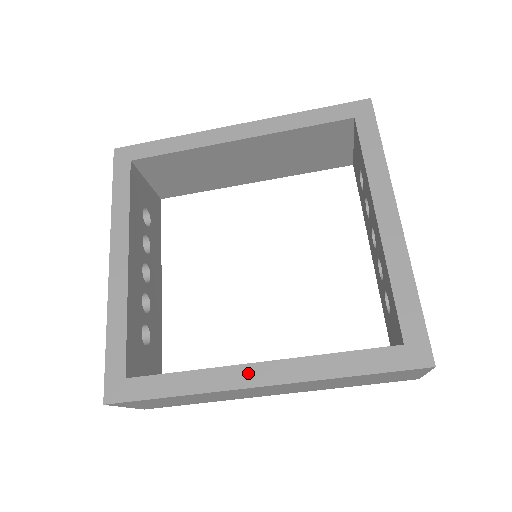
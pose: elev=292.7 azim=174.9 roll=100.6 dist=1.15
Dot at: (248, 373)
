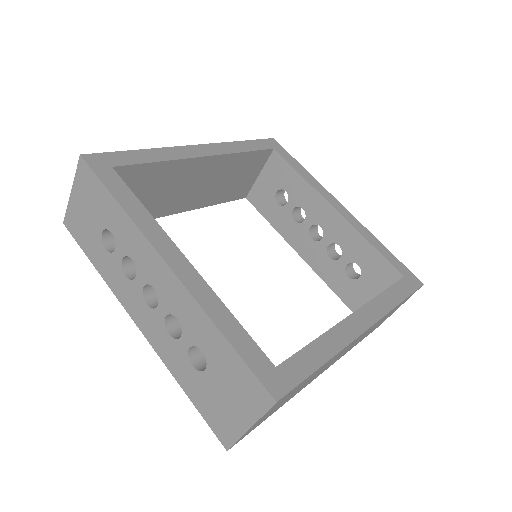
Dot at: (354, 322)
